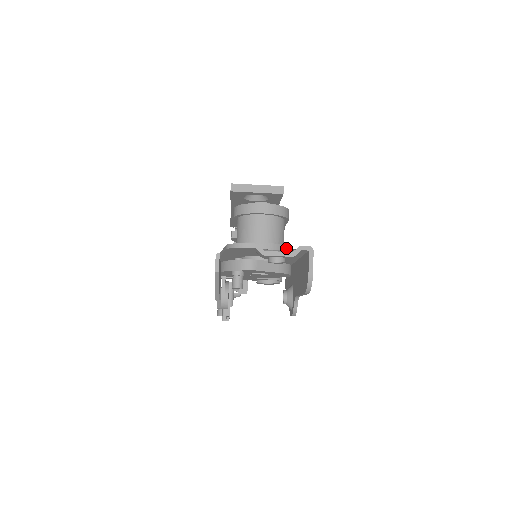
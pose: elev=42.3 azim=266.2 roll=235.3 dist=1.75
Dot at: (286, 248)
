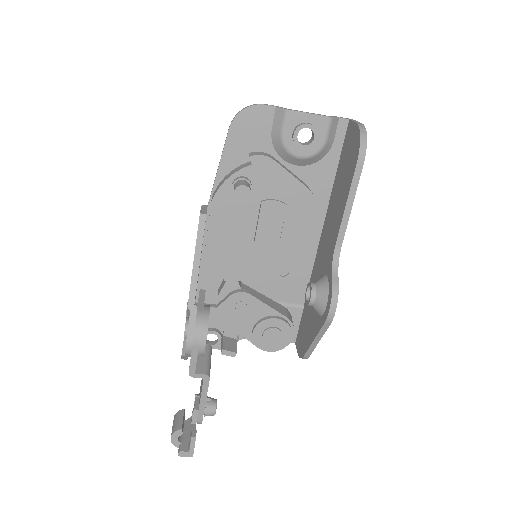
Dot at: occluded
